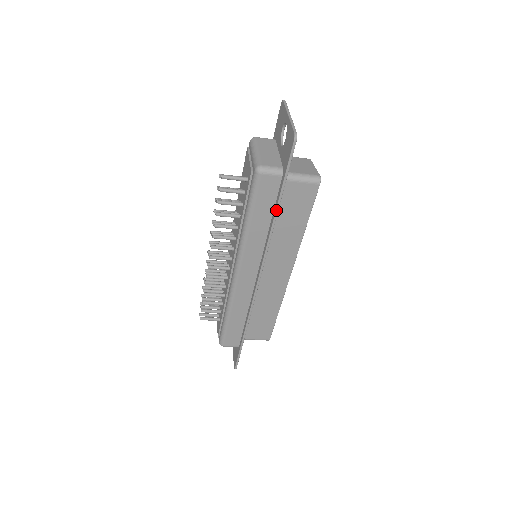
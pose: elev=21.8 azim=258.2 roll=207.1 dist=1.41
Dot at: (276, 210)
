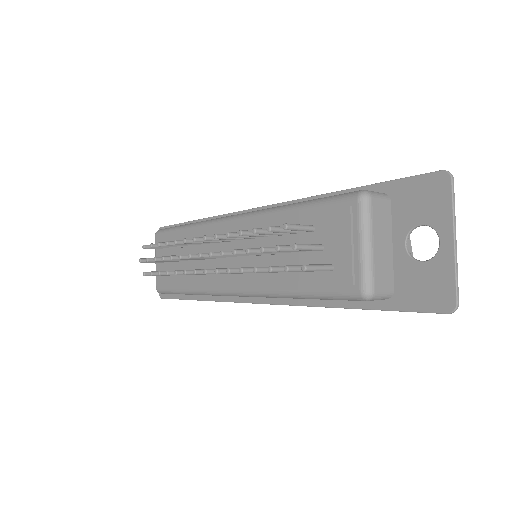
Dot at: (344, 308)
